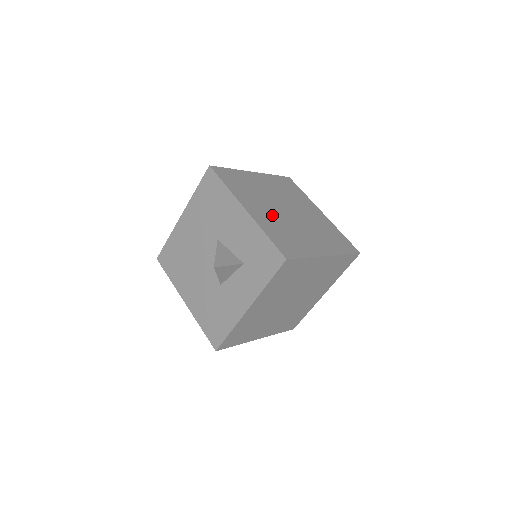
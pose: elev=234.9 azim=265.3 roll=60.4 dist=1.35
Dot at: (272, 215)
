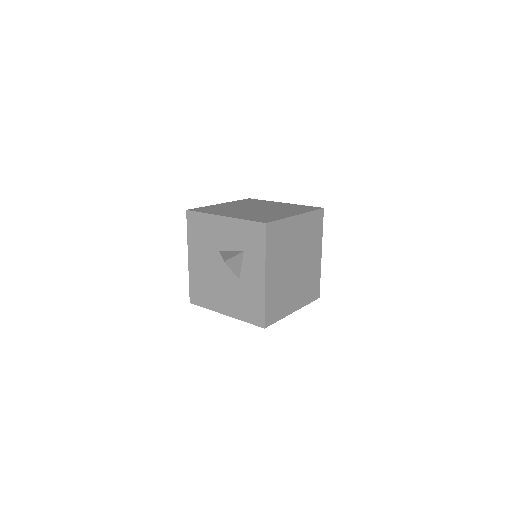
Dot at: (245, 213)
